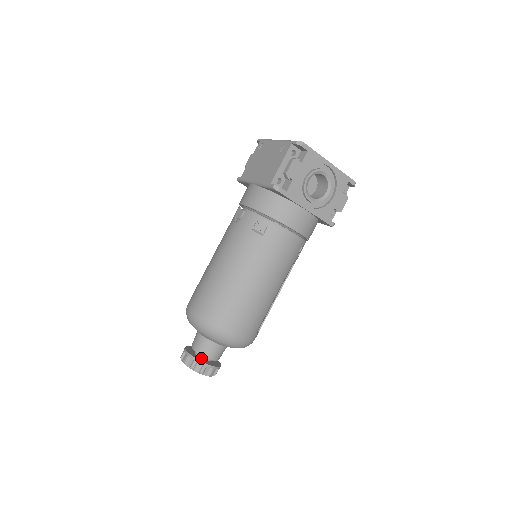
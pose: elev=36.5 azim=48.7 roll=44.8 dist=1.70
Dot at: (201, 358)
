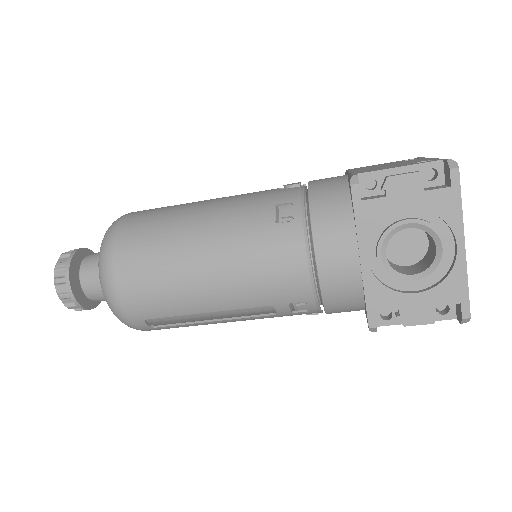
Dot at: (79, 272)
